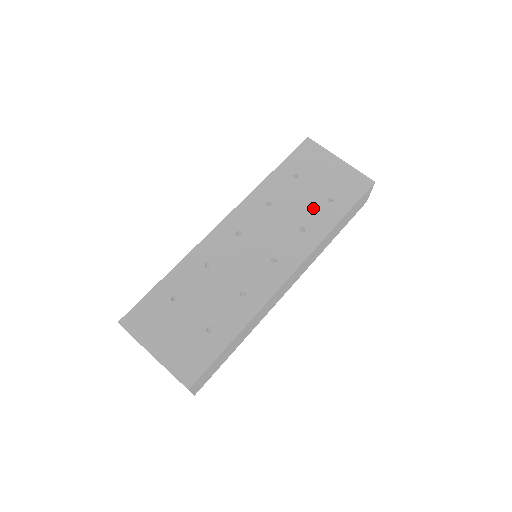
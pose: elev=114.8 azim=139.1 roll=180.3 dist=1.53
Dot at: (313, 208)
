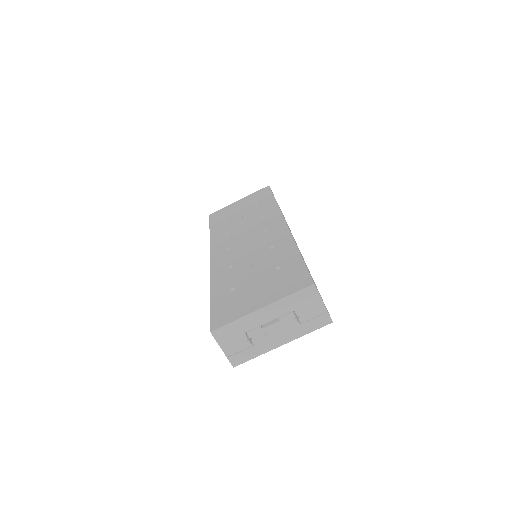
Dot at: (254, 212)
